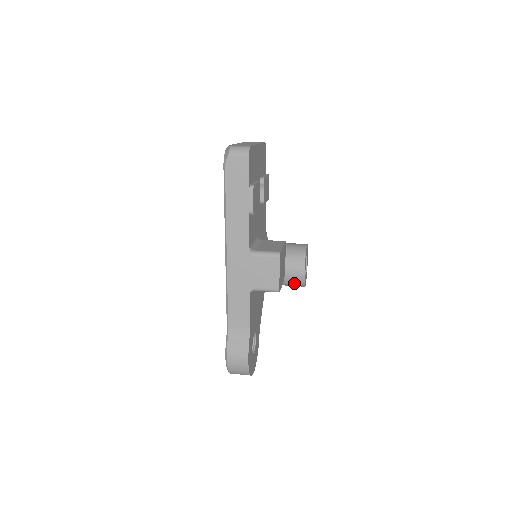
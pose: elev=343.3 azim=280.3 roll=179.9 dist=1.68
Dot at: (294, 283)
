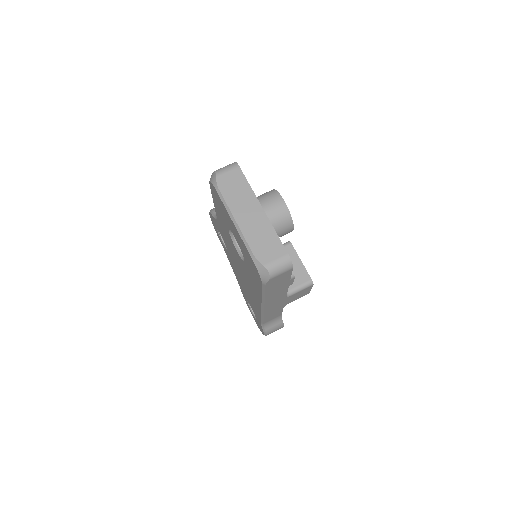
Dot at: occluded
